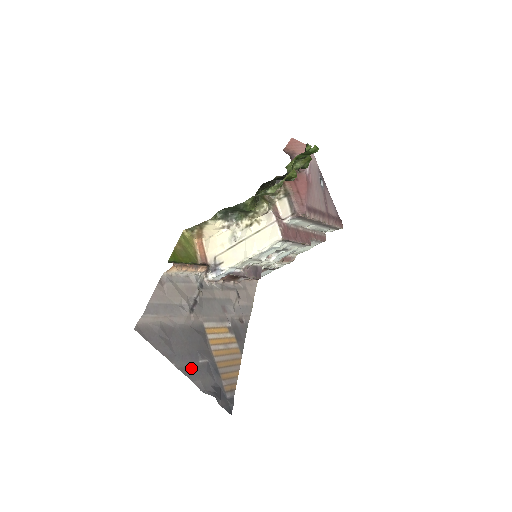
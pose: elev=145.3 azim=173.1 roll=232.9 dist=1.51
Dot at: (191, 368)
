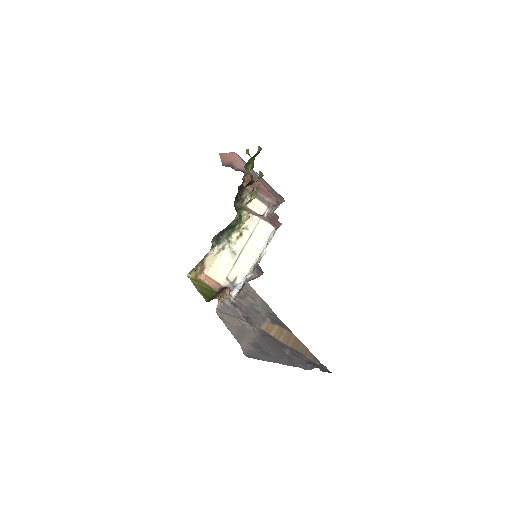
Dot at: (289, 360)
